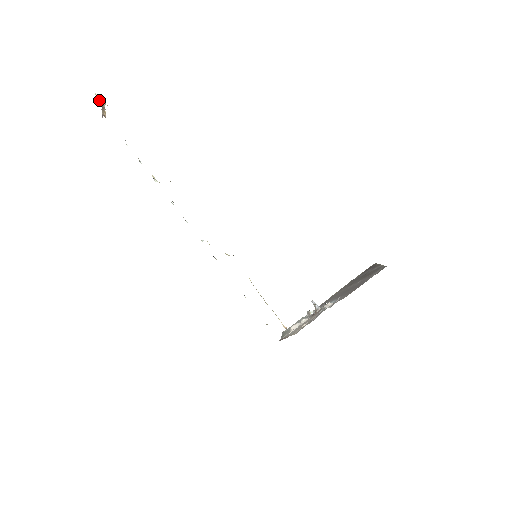
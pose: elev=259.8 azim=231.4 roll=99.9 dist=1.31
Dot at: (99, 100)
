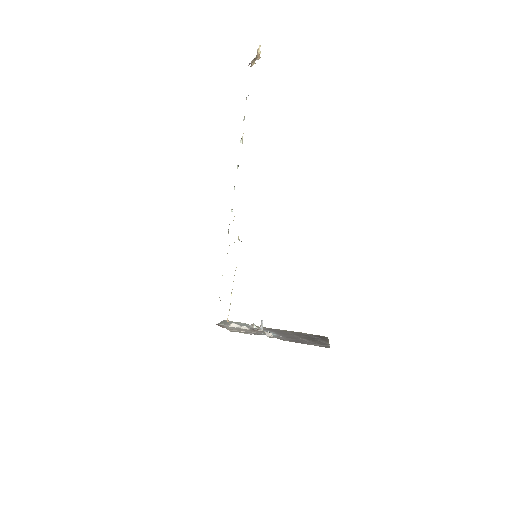
Dot at: (258, 52)
